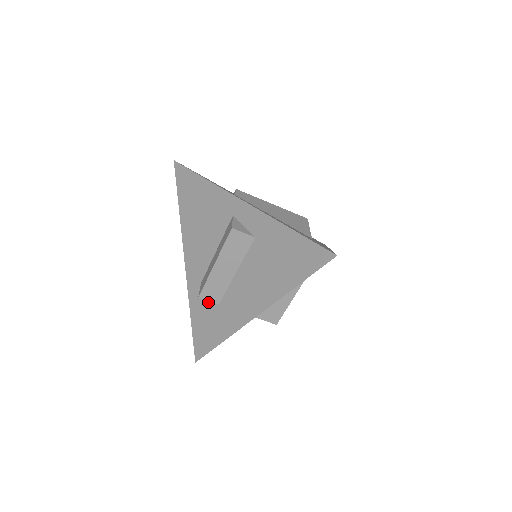
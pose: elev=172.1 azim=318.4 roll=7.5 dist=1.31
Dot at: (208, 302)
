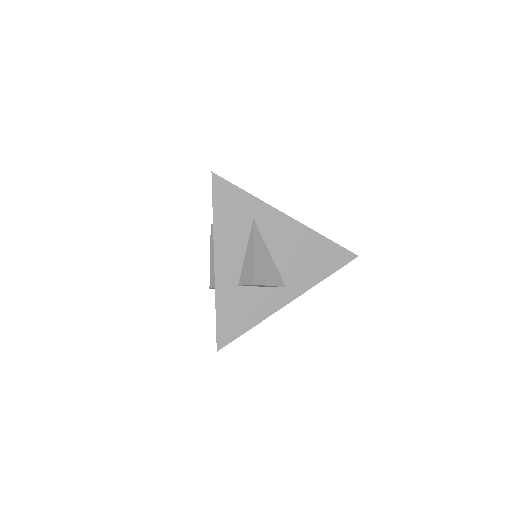
Dot at: occluded
